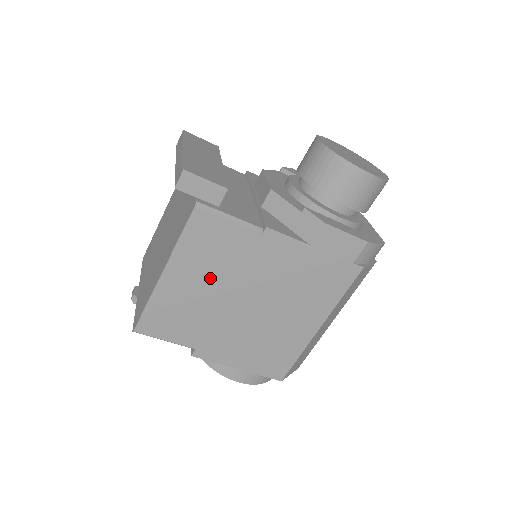
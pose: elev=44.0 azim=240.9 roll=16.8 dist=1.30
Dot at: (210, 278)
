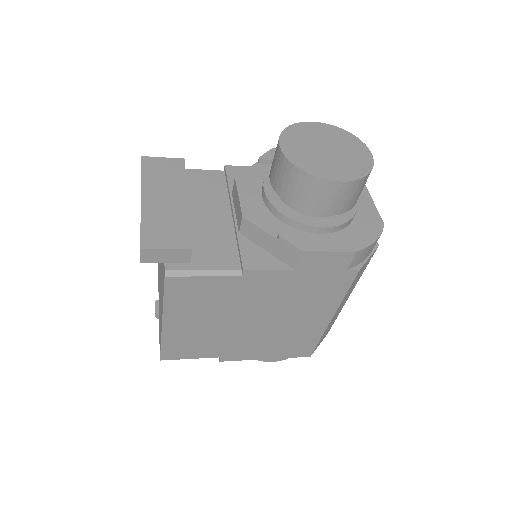
Dot at: (208, 315)
